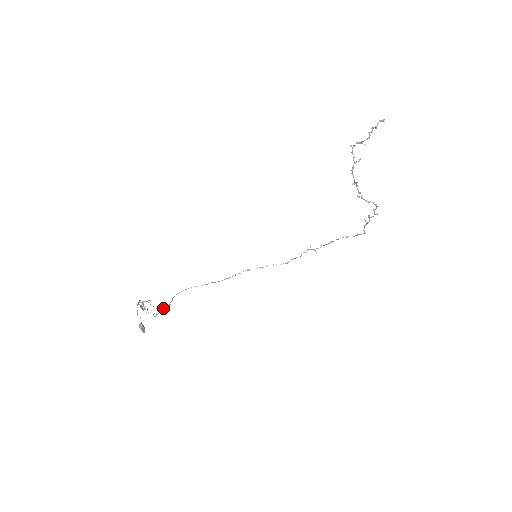
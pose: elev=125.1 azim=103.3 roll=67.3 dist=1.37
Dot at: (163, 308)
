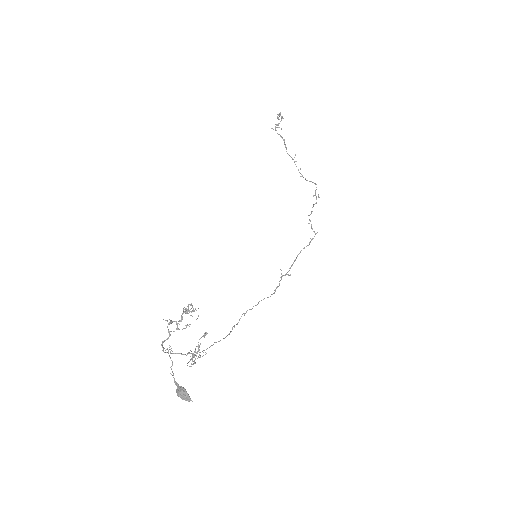
Dot at: (192, 361)
